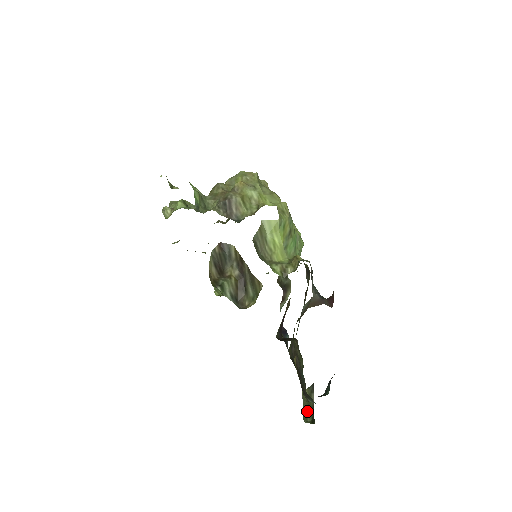
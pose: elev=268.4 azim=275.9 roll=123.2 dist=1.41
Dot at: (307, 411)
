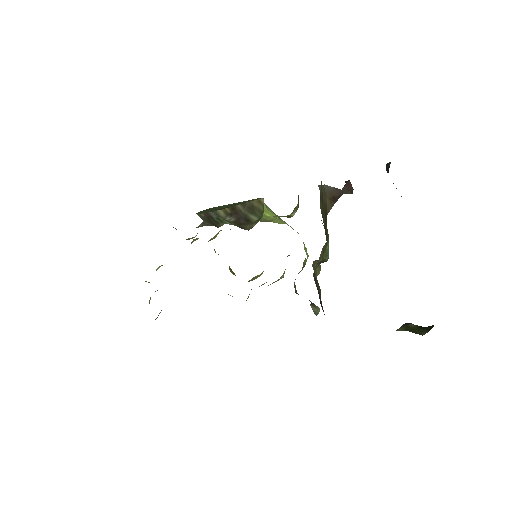
Dot at: (415, 333)
